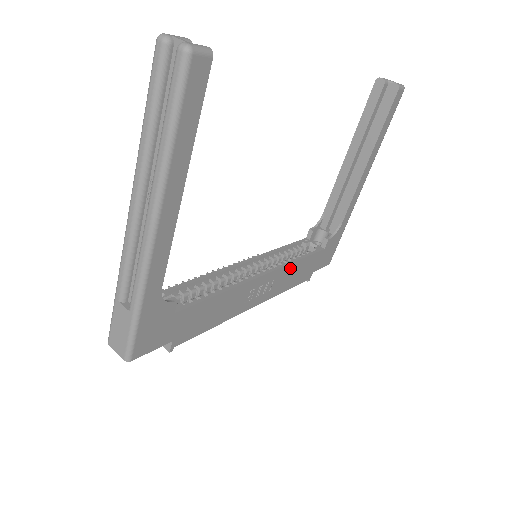
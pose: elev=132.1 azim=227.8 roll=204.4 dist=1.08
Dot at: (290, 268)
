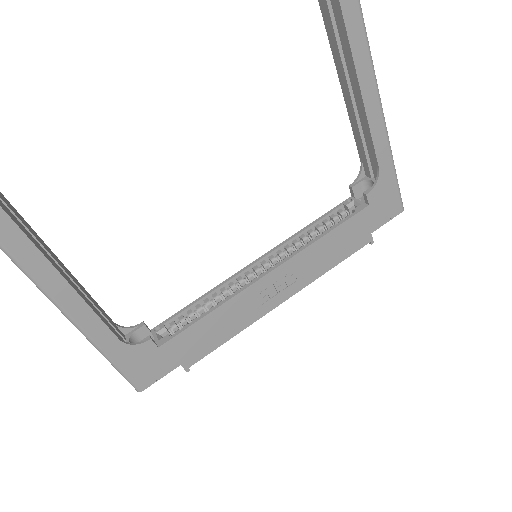
Dot at: (313, 249)
